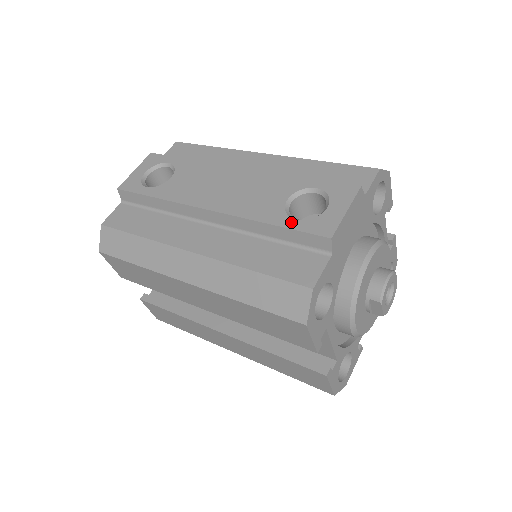
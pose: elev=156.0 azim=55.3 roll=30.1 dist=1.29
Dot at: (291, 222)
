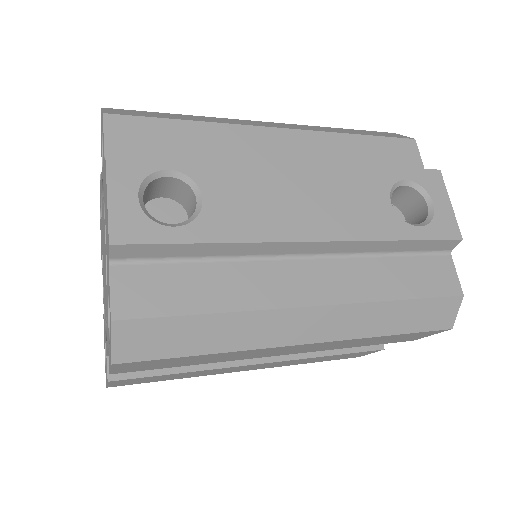
Dot at: (418, 231)
